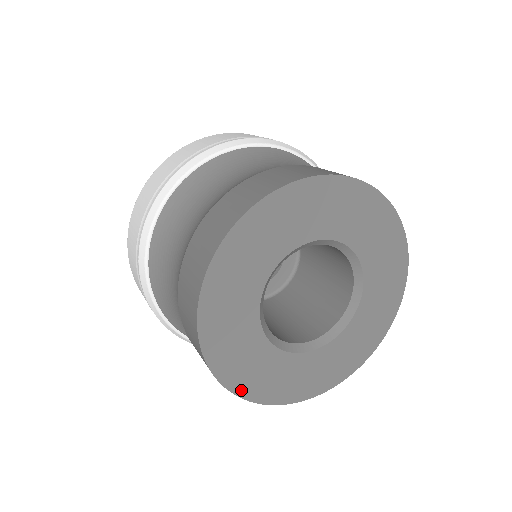
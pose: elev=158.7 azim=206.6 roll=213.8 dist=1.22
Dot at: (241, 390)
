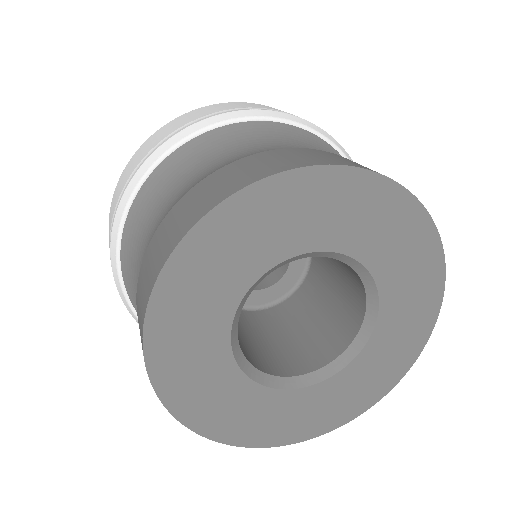
Dot at: (209, 430)
